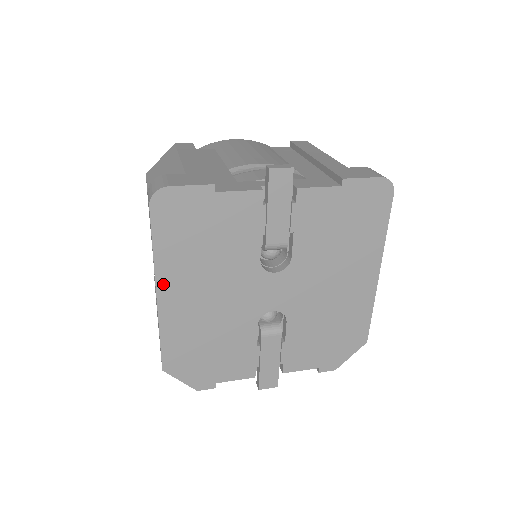
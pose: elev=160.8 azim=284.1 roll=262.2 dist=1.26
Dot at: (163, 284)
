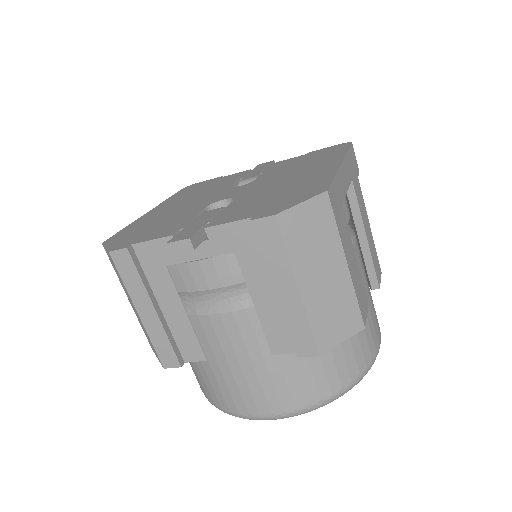
Dot at: occluded
